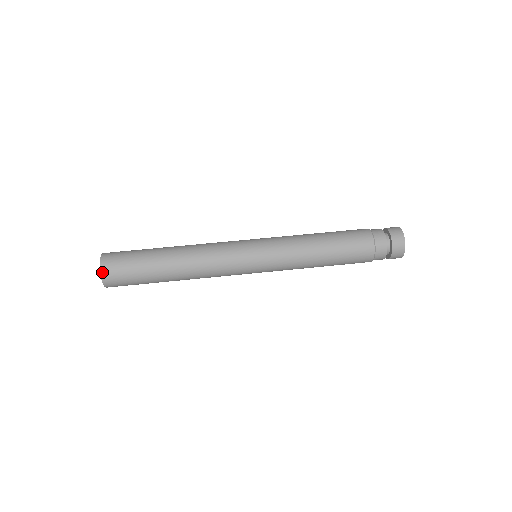
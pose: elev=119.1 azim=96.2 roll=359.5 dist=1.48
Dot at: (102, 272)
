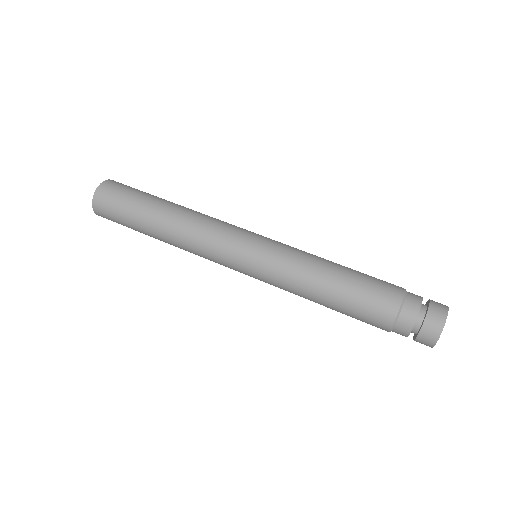
Dot at: (95, 197)
